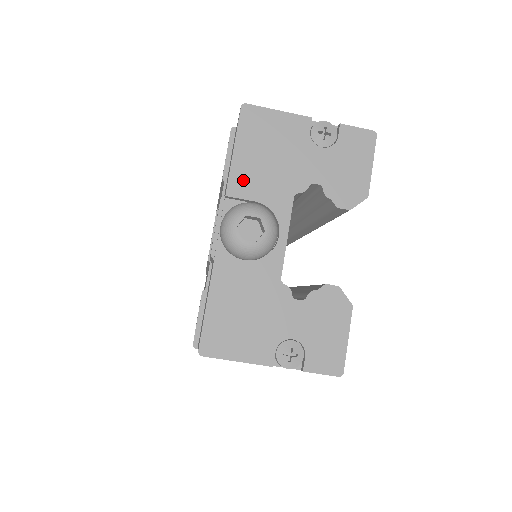
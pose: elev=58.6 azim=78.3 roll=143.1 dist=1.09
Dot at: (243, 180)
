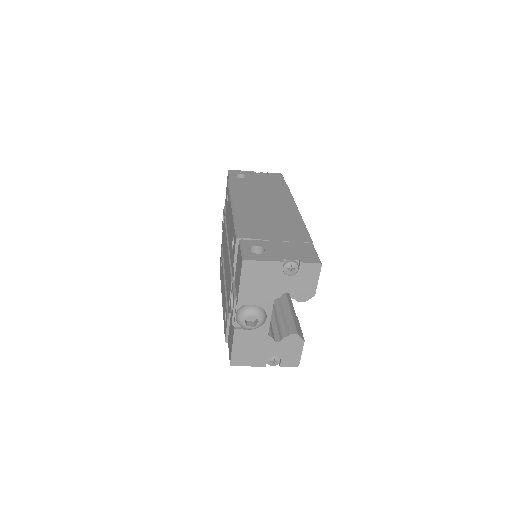
Dot at: (246, 297)
